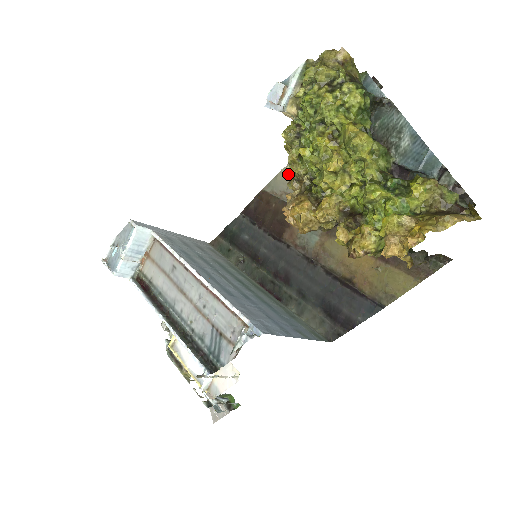
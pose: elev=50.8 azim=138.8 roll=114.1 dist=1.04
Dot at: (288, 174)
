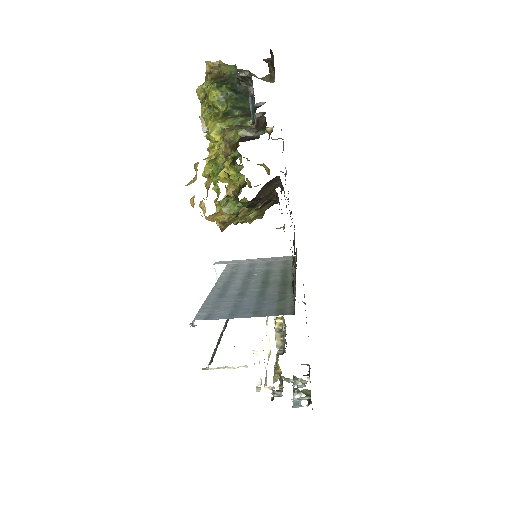
Dot at: occluded
